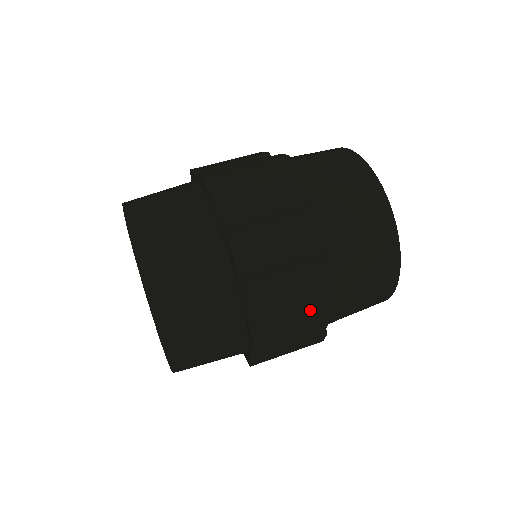
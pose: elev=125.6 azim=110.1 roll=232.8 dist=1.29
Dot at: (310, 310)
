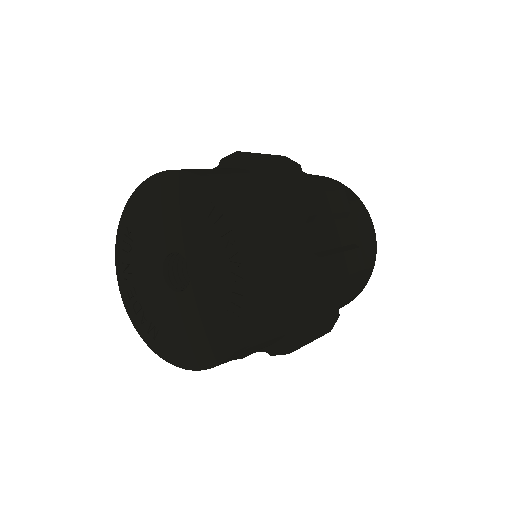
Dot at: (351, 260)
